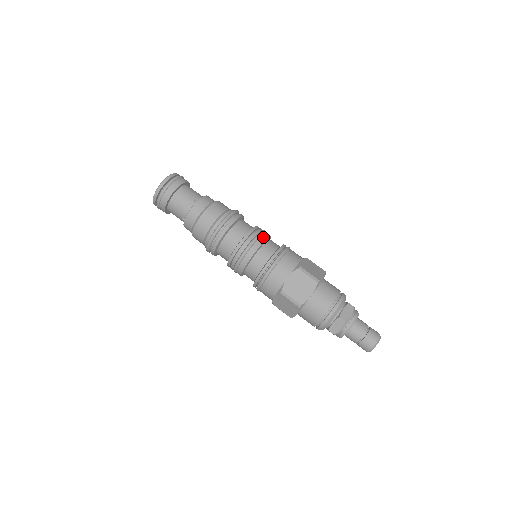
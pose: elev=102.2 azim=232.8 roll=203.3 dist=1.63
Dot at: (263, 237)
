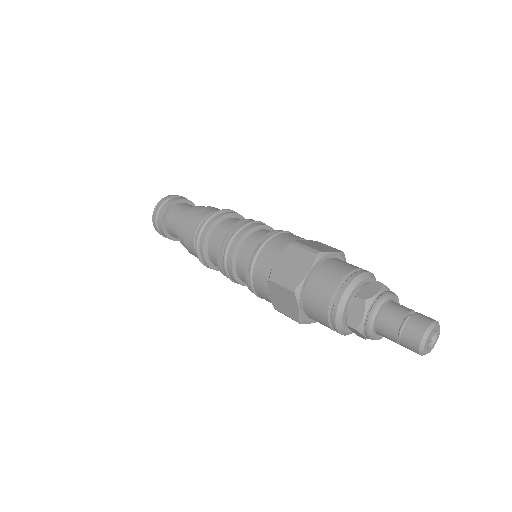
Dot at: occluded
